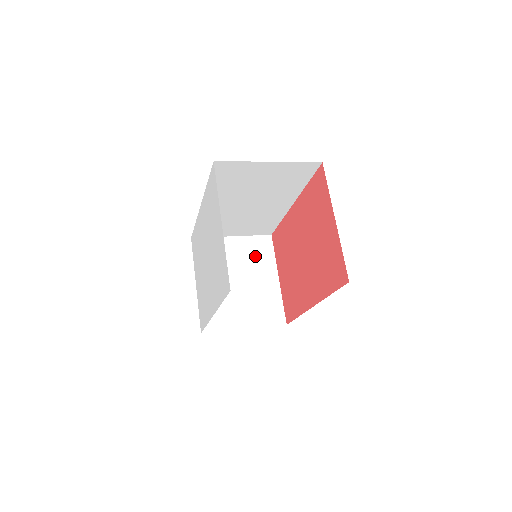
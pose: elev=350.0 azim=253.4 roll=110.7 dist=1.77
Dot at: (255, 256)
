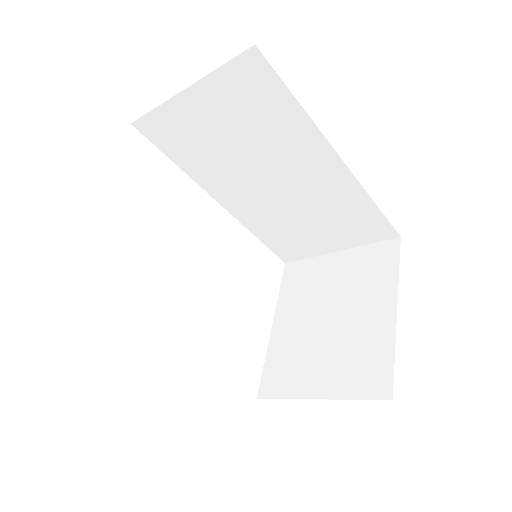
Dot at: (364, 276)
